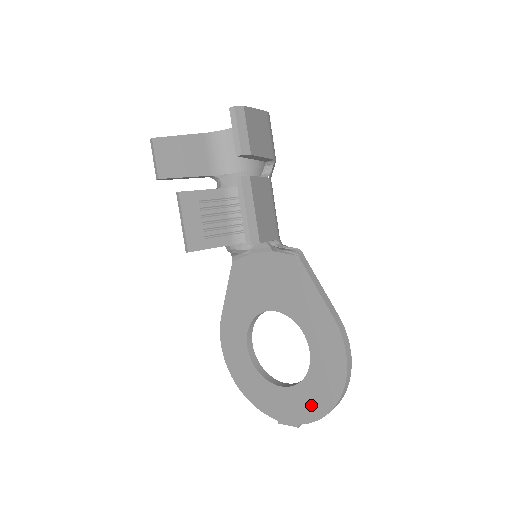
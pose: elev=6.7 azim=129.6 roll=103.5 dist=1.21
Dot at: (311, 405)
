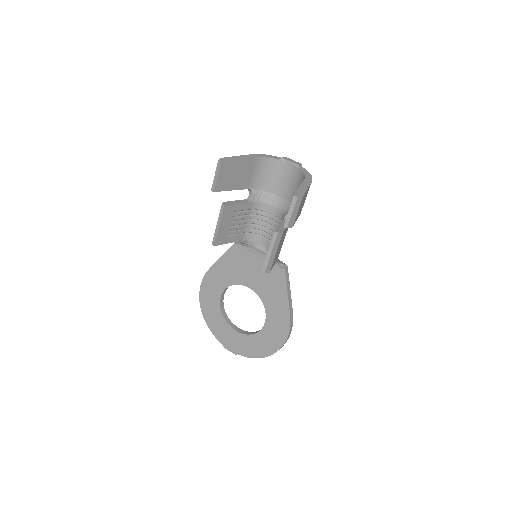
Dot at: (251, 349)
